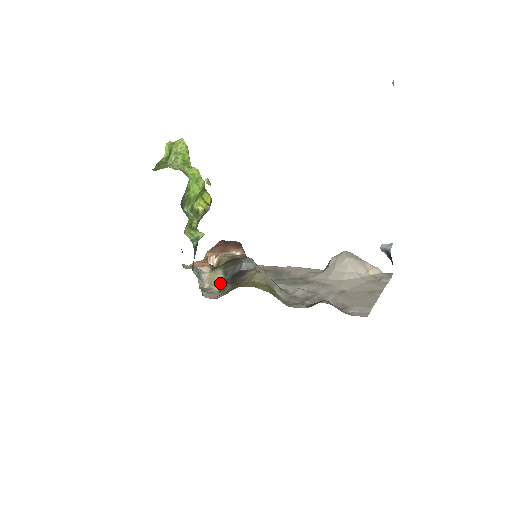
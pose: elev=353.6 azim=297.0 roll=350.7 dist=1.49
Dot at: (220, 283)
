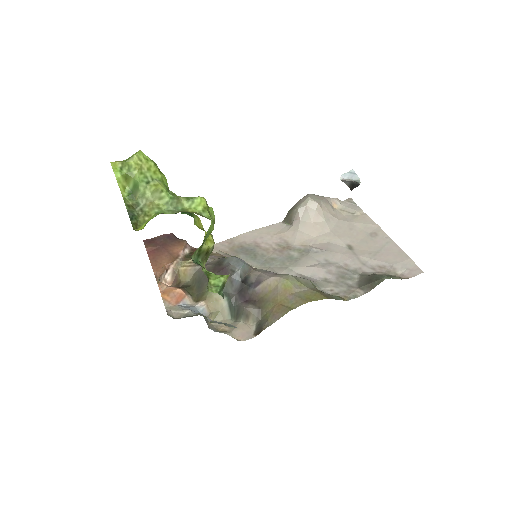
Dot at: (228, 309)
